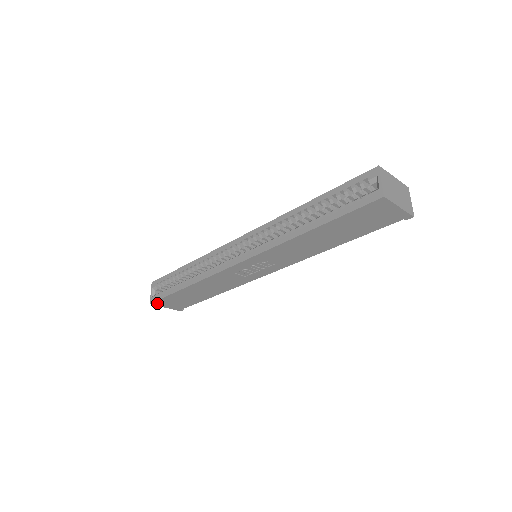
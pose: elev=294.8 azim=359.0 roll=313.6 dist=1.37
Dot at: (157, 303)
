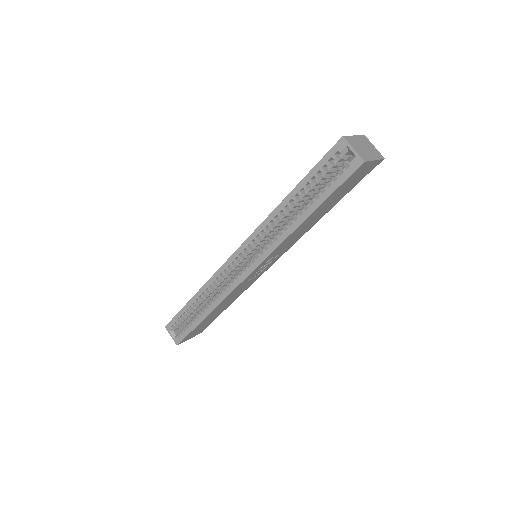
Dot at: (183, 341)
